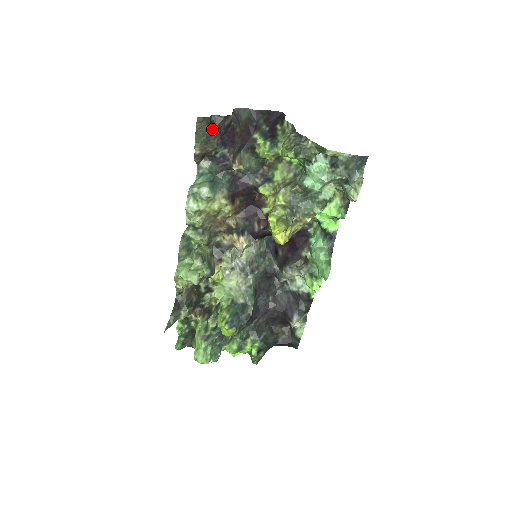
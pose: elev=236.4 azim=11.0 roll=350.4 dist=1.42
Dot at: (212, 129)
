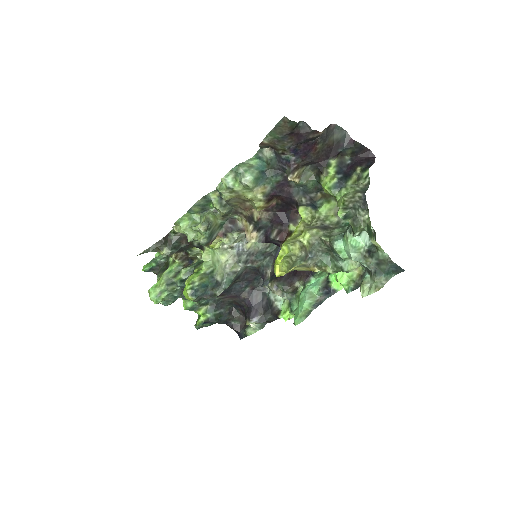
Dot at: (293, 133)
